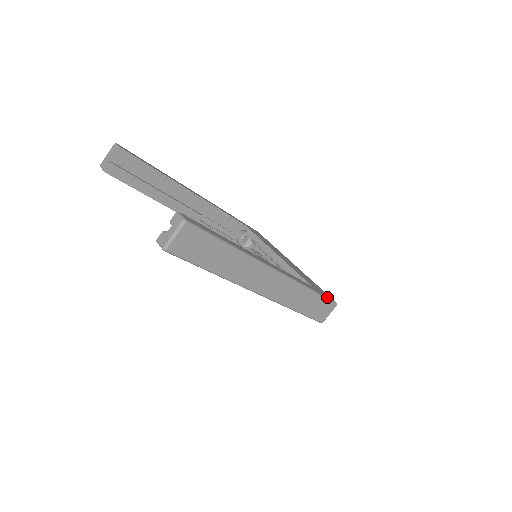
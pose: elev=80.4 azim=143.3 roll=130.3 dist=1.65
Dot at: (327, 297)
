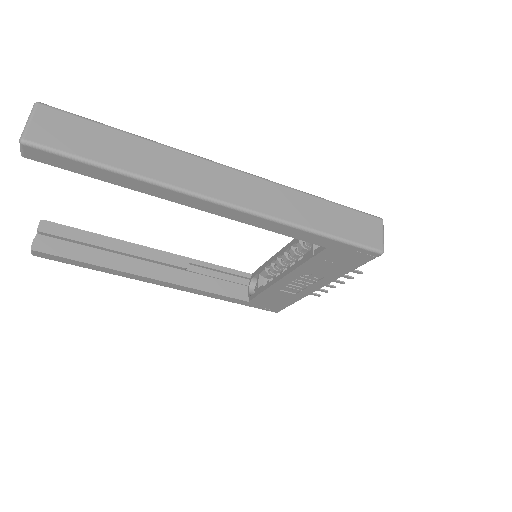
Dot at: (356, 211)
